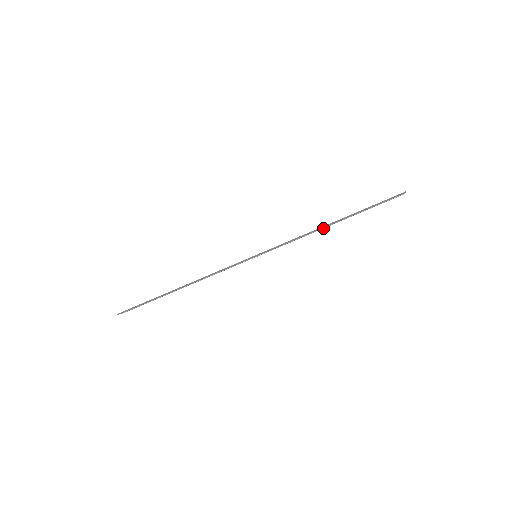
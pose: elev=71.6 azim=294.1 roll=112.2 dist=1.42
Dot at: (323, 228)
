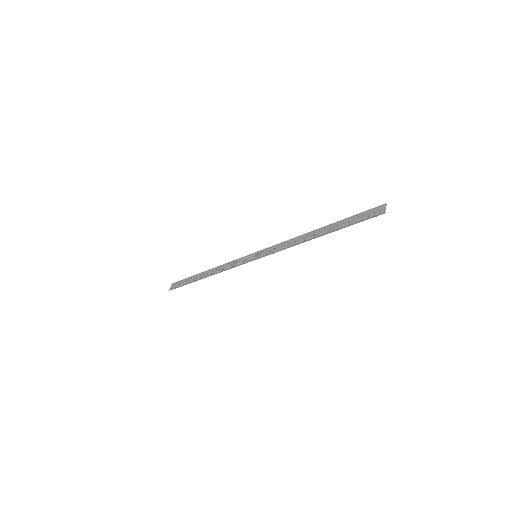
Dot at: (309, 234)
